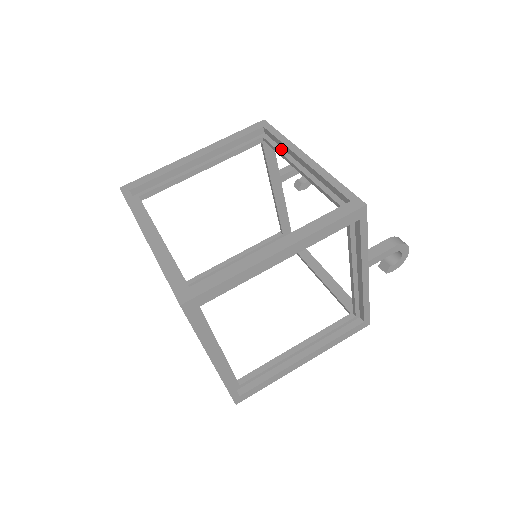
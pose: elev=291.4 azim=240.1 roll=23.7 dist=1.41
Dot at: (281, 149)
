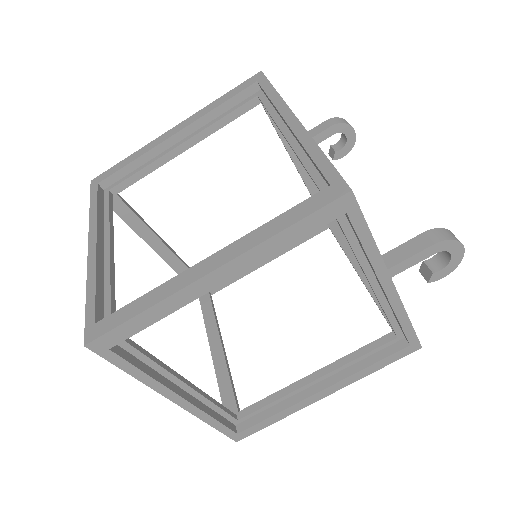
Dot at: (272, 110)
